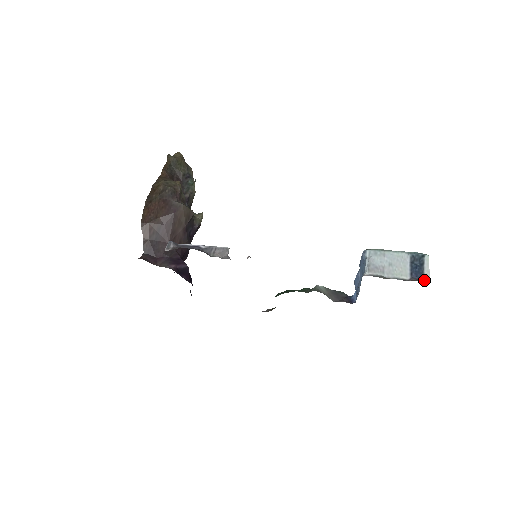
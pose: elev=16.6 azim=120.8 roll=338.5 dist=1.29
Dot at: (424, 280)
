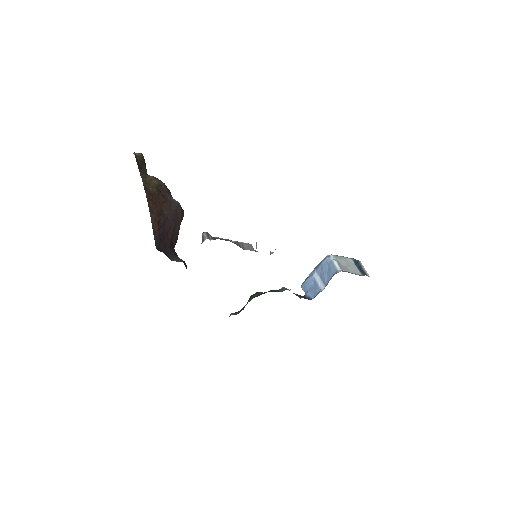
Dot at: (368, 276)
